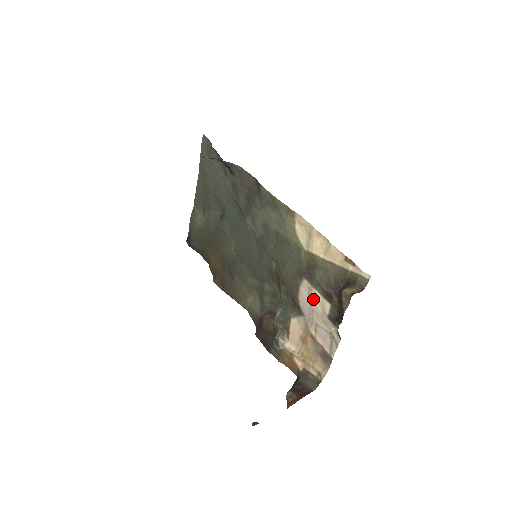
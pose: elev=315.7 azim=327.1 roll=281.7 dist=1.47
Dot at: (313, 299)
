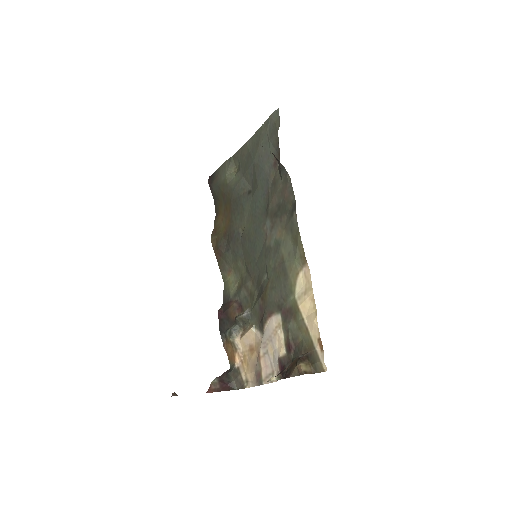
Dot at: (277, 334)
